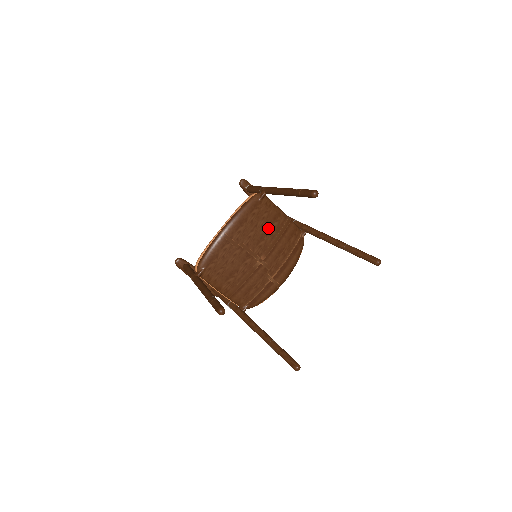
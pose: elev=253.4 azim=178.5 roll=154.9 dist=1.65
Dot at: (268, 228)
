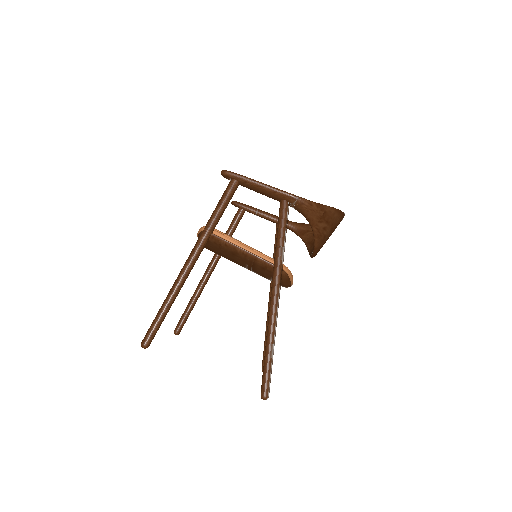
Dot at: (233, 258)
